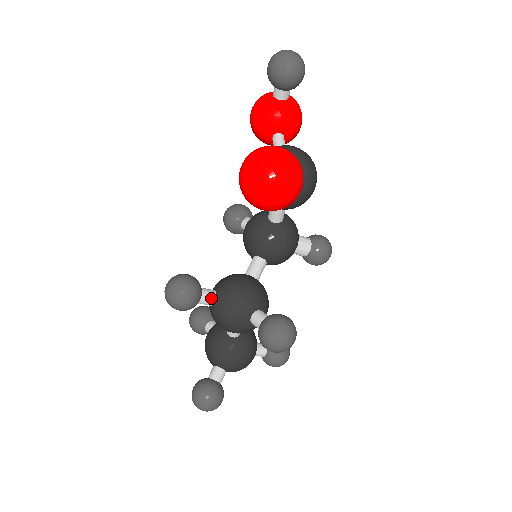
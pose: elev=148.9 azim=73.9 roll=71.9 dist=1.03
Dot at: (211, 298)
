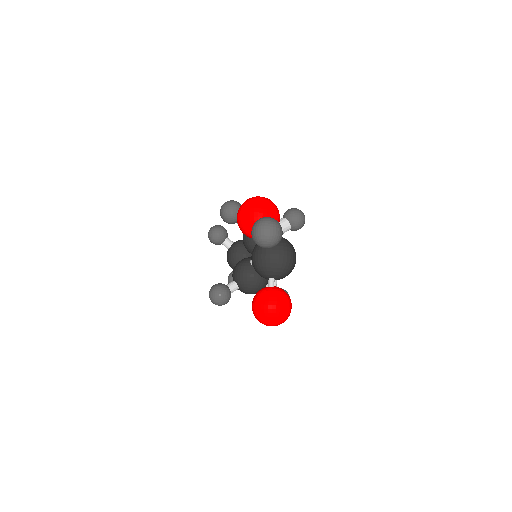
Dot at: occluded
